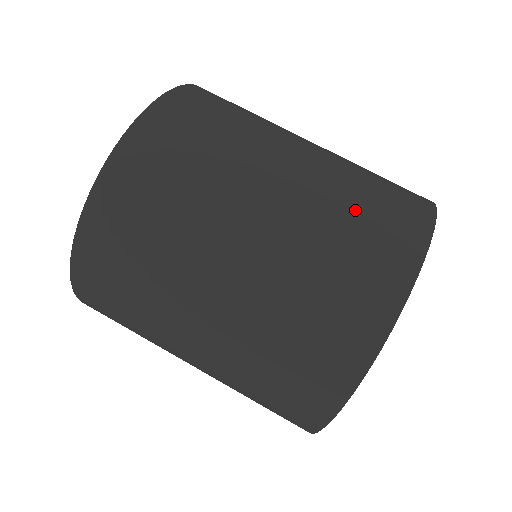
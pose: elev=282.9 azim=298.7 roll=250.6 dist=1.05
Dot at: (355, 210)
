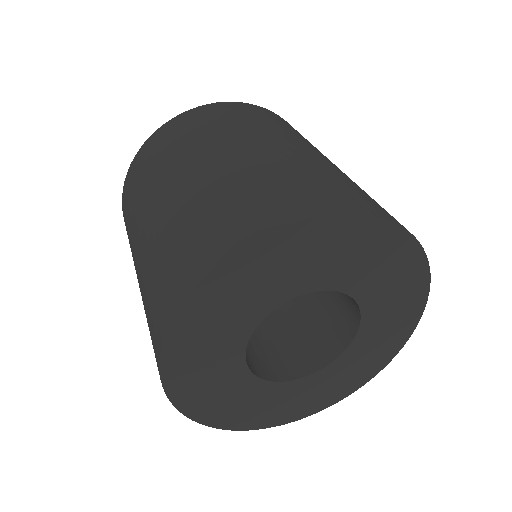
Dot at: occluded
